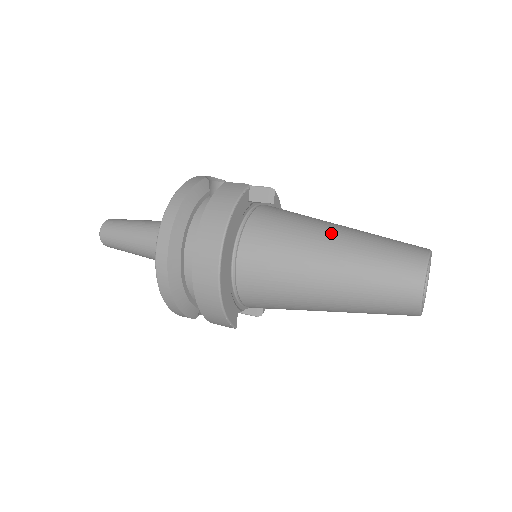
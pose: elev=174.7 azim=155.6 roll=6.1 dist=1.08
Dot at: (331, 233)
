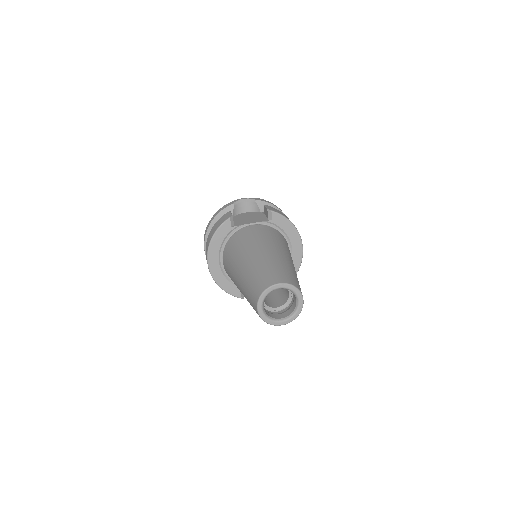
Dot at: (247, 257)
